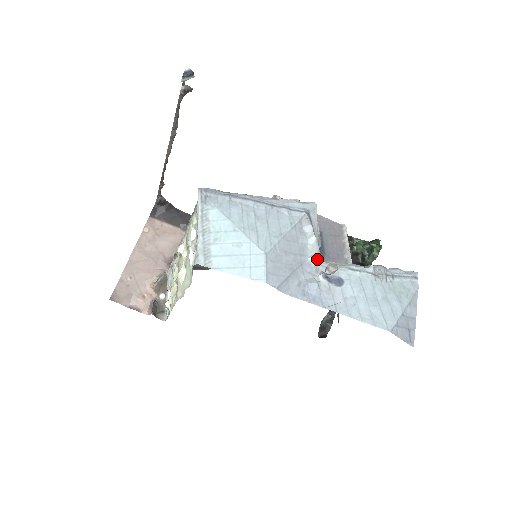
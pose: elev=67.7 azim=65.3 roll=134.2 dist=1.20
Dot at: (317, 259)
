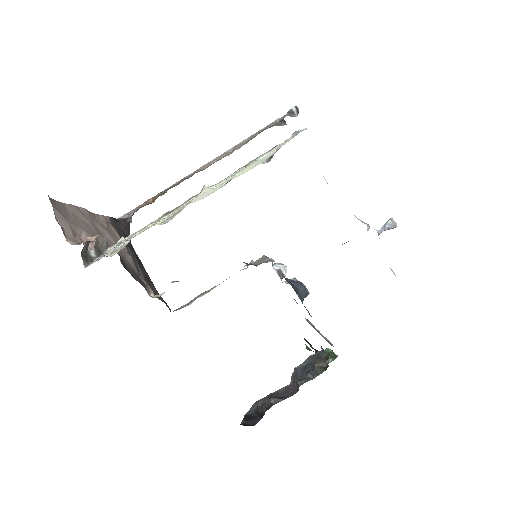
Dot at: (368, 227)
